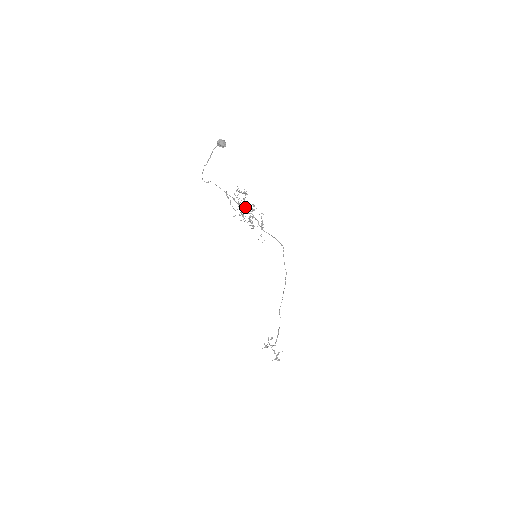
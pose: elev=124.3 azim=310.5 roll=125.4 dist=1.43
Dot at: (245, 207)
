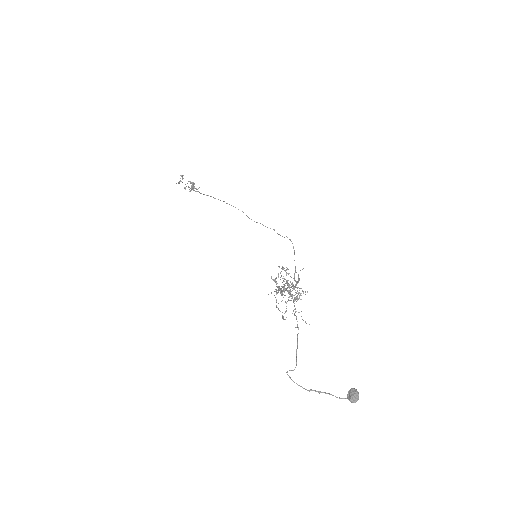
Dot at: occluded
